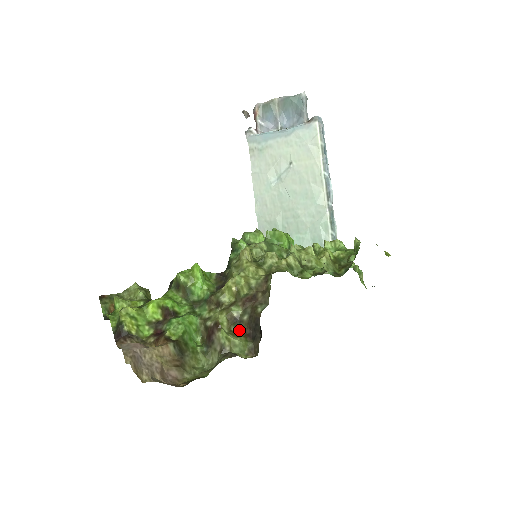
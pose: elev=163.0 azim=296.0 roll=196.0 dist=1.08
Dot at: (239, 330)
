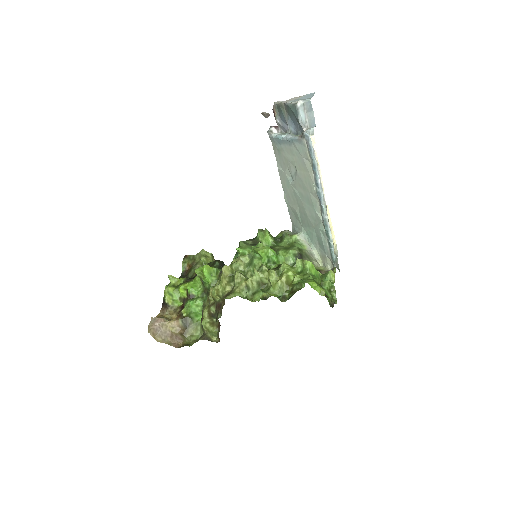
Dot at: (217, 320)
